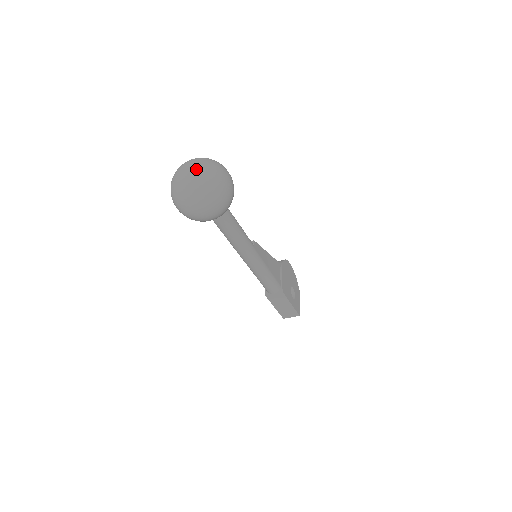
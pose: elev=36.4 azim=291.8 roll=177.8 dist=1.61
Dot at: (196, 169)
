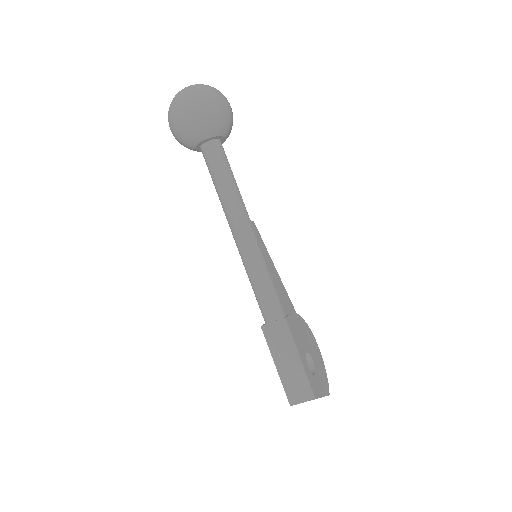
Dot at: occluded
